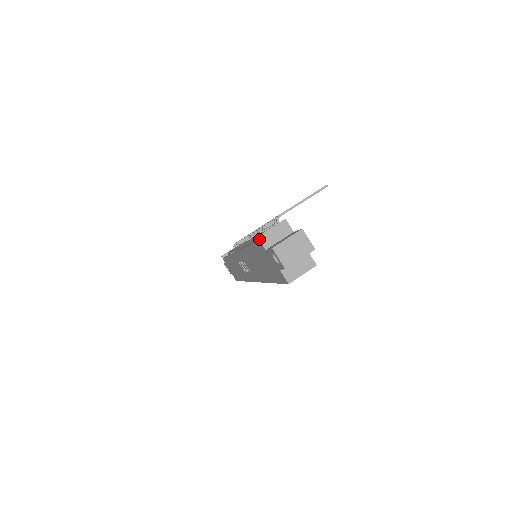
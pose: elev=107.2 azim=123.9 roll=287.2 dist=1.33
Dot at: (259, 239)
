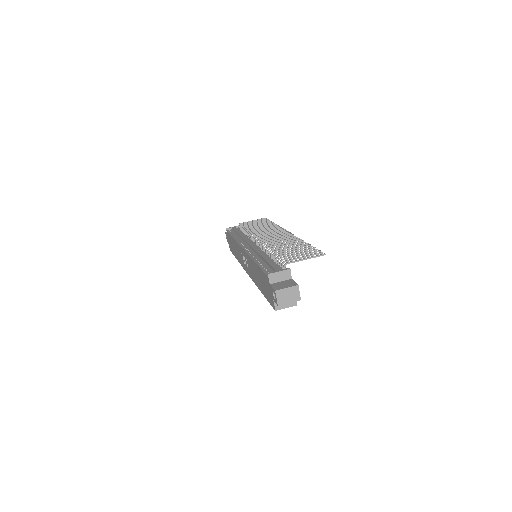
Dot at: (268, 276)
